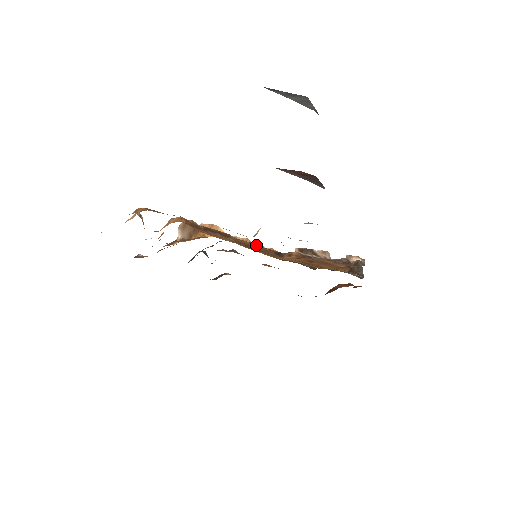
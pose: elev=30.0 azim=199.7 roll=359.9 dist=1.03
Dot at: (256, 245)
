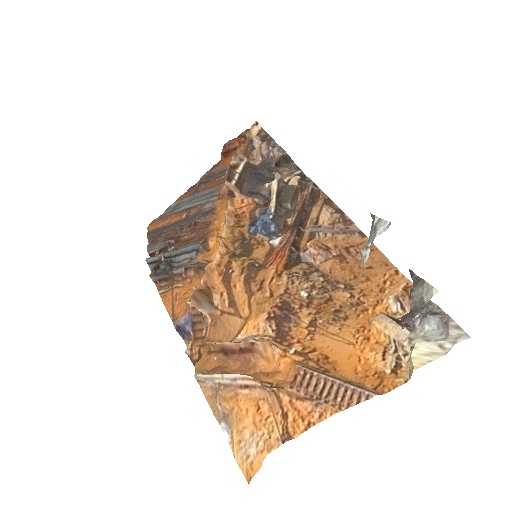
Dot at: (305, 286)
